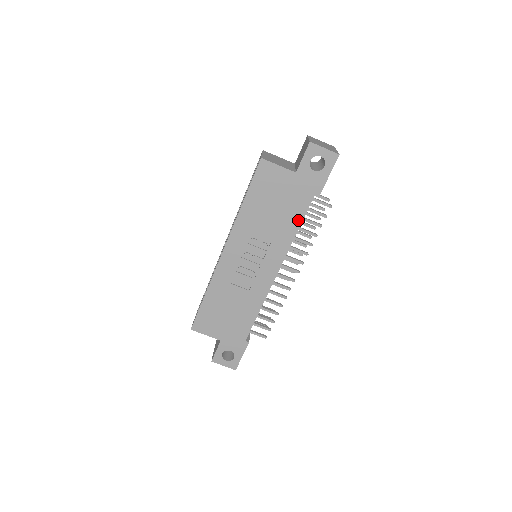
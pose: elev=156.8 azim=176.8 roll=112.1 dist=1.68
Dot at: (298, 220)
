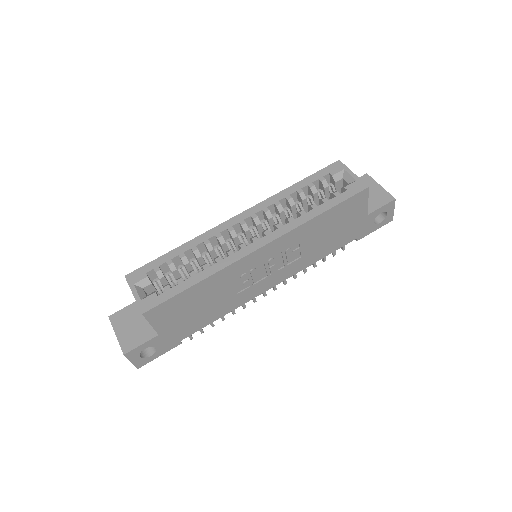
Dot at: (328, 252)
